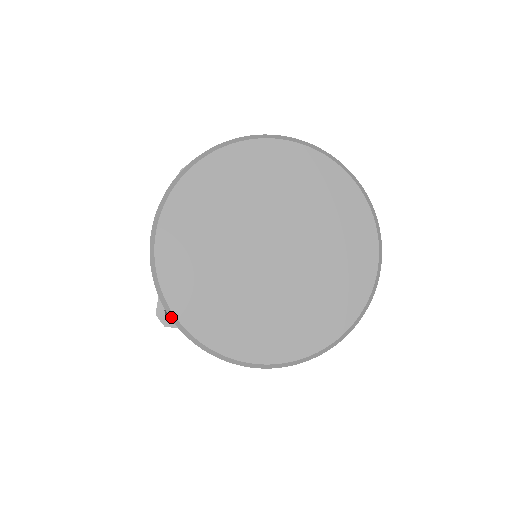
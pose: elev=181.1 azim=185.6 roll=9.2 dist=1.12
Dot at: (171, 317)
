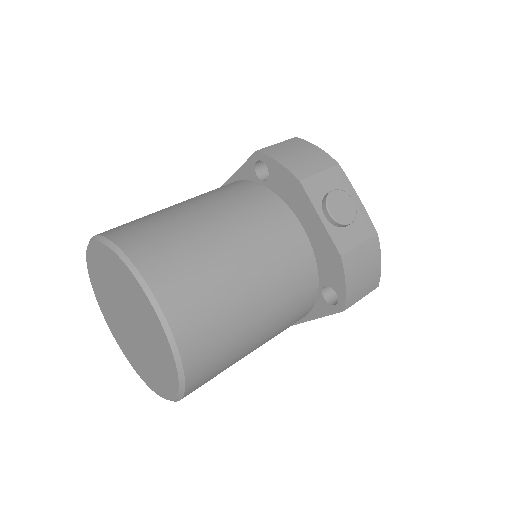
Dot at: occluded
